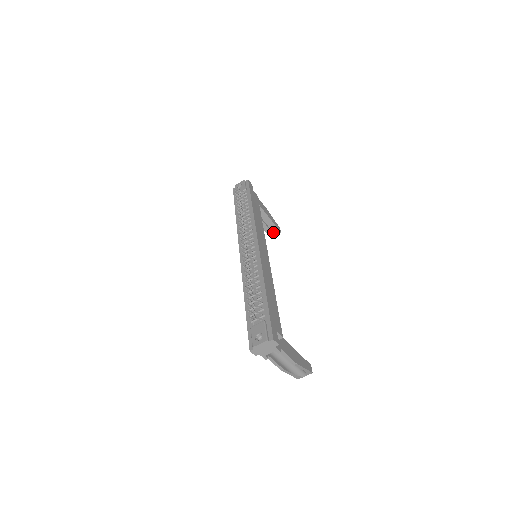
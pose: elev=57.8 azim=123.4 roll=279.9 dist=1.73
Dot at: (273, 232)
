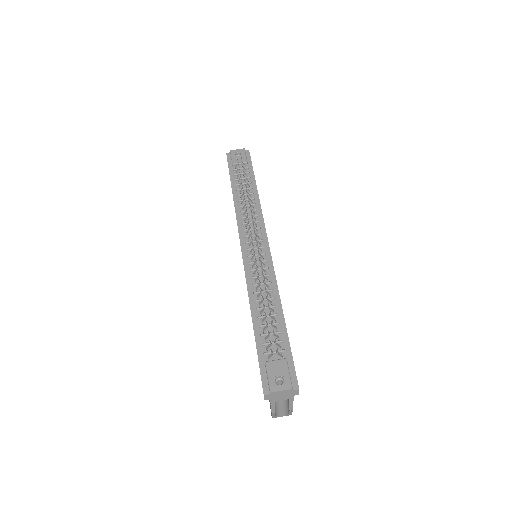
Dot at: occluded
